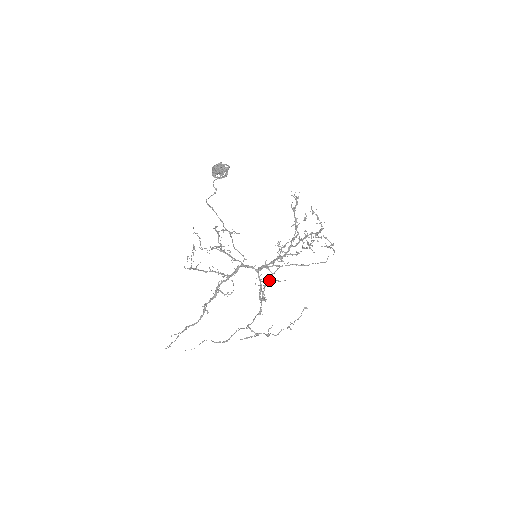
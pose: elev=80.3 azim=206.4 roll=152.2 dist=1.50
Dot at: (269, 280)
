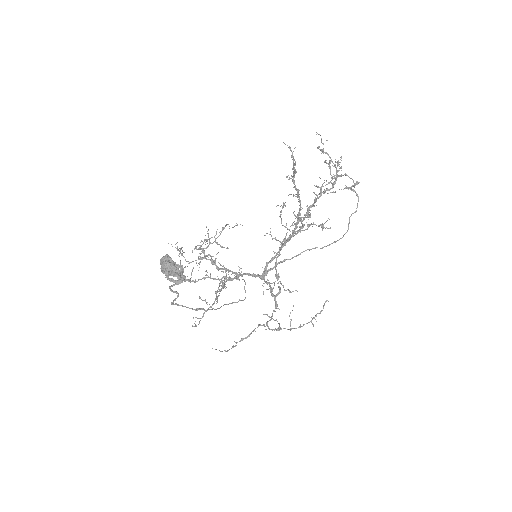
Dot at: occluded
